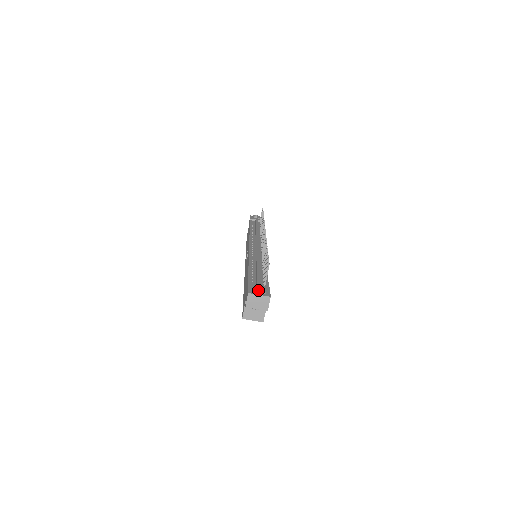
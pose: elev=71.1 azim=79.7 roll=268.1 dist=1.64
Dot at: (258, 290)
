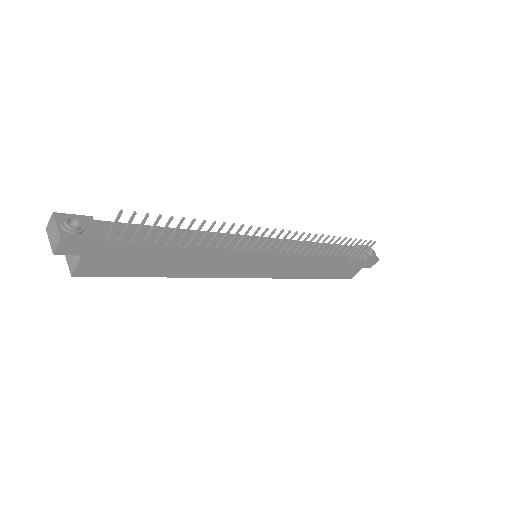
Dot at: (64, 219)
